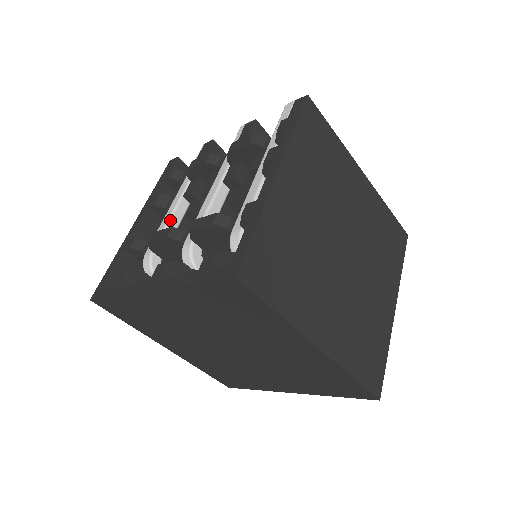
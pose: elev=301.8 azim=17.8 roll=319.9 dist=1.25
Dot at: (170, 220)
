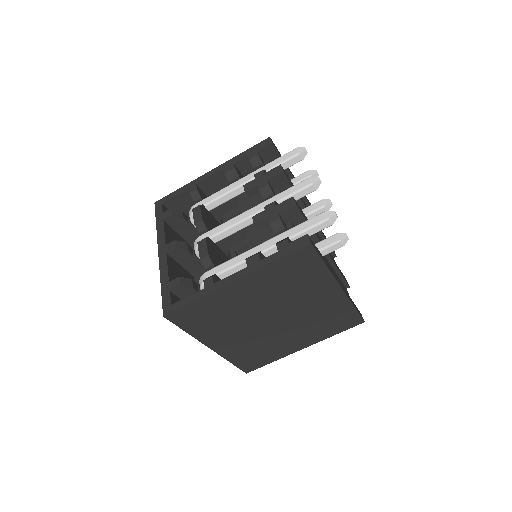
Dot at: (222, 196)
